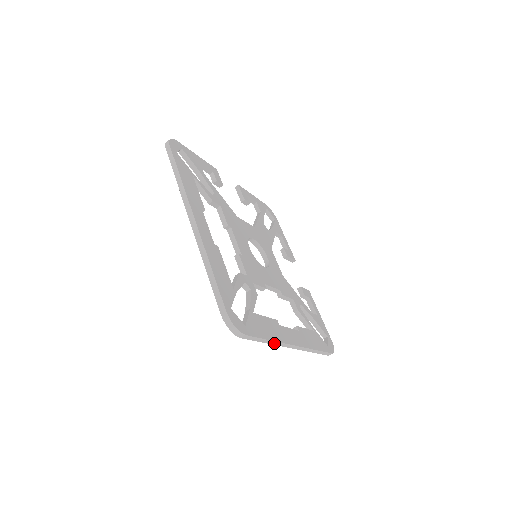
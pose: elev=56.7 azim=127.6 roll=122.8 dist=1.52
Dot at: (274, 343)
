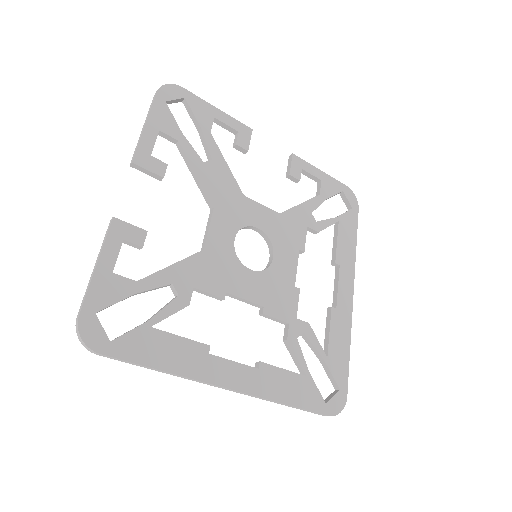
Dot at: (348, 336)
